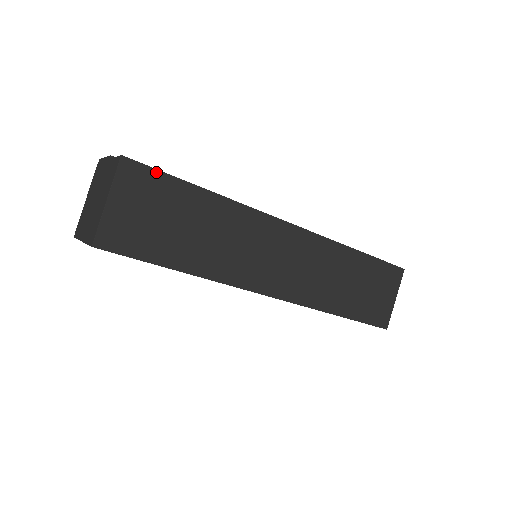
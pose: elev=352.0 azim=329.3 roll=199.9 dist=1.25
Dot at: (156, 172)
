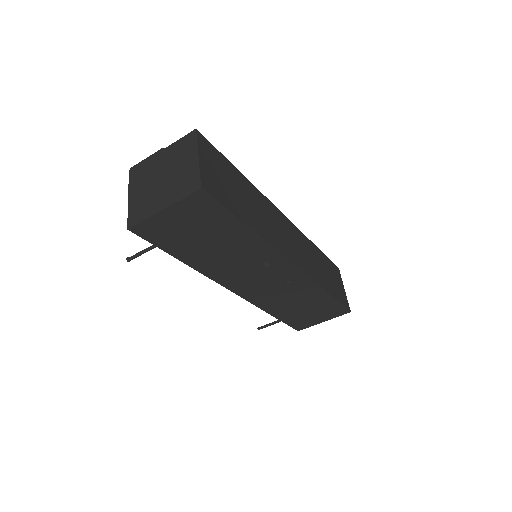
Dot at: (215, 149)
